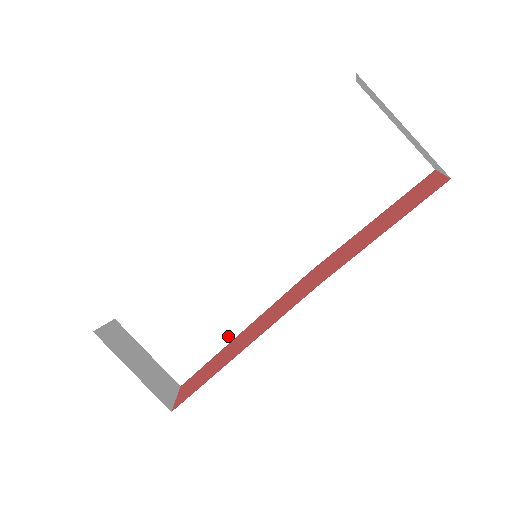
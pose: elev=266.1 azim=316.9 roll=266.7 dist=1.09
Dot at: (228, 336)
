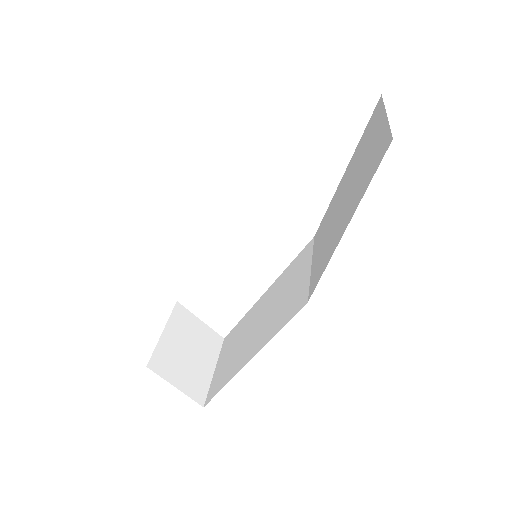
Dot at: (242, 365)
